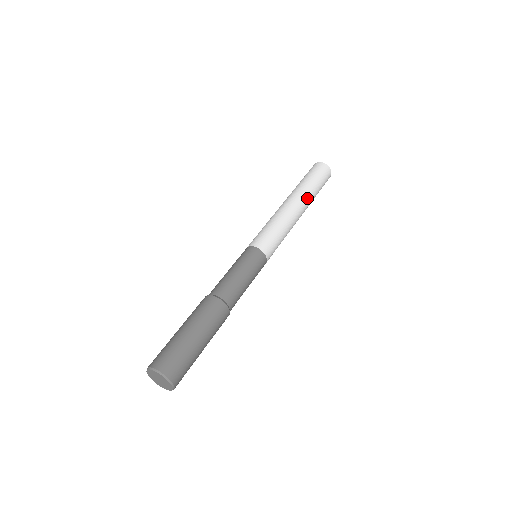
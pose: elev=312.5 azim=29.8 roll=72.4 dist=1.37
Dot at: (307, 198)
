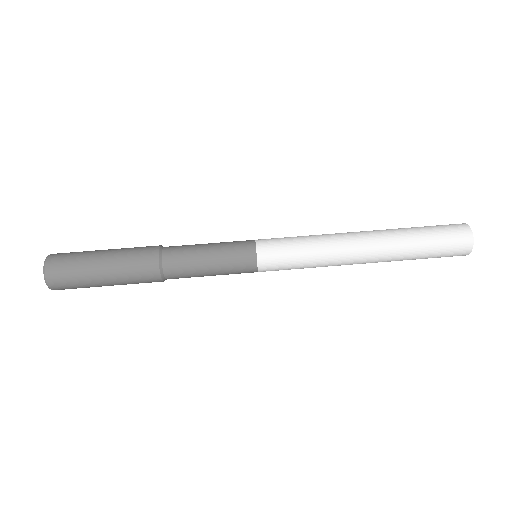
Dot at: (388, 241)
